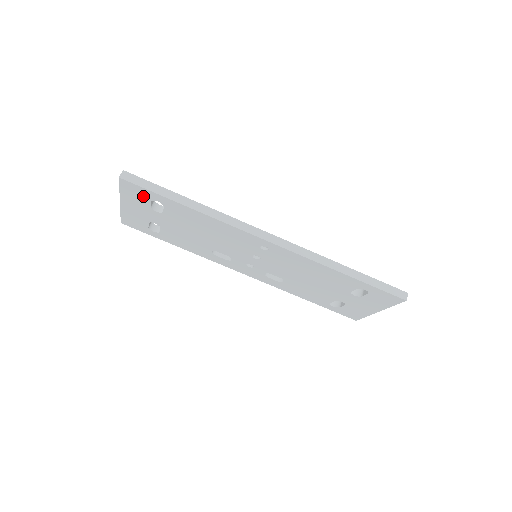
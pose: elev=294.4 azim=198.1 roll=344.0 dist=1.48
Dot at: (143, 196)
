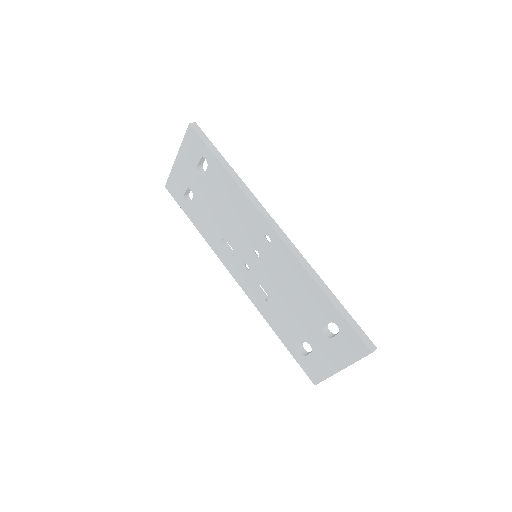
Dot at: (197, 151)
